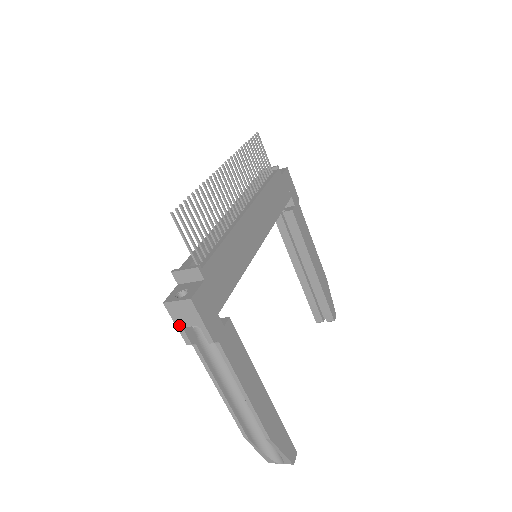
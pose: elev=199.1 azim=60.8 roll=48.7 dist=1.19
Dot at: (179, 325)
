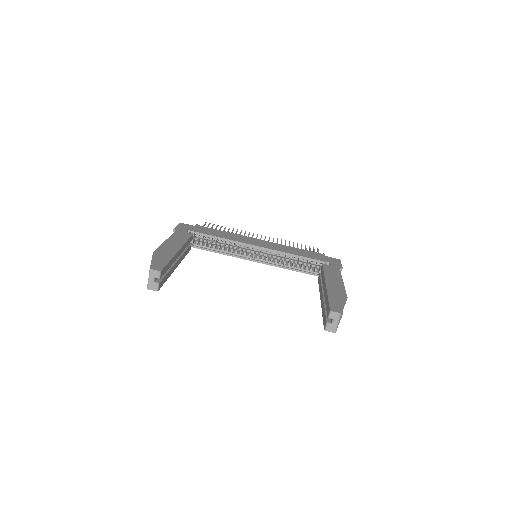
Dot at: occluded
